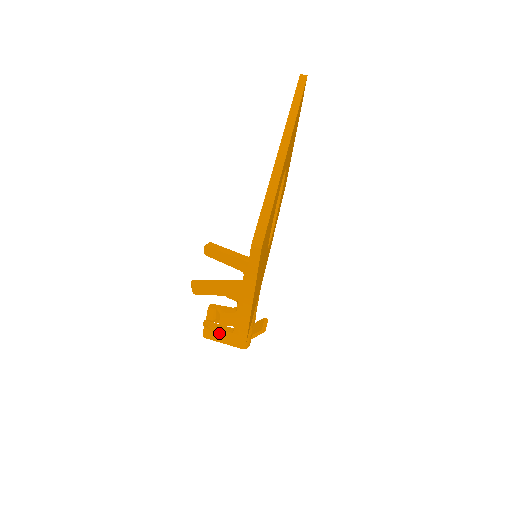
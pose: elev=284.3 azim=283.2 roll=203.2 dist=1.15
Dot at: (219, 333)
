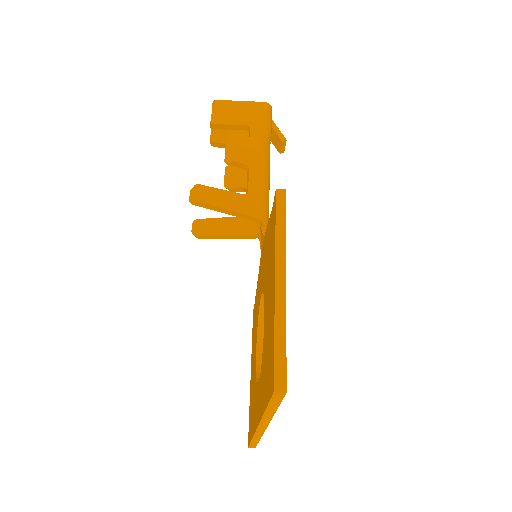
Dot at: occluded
